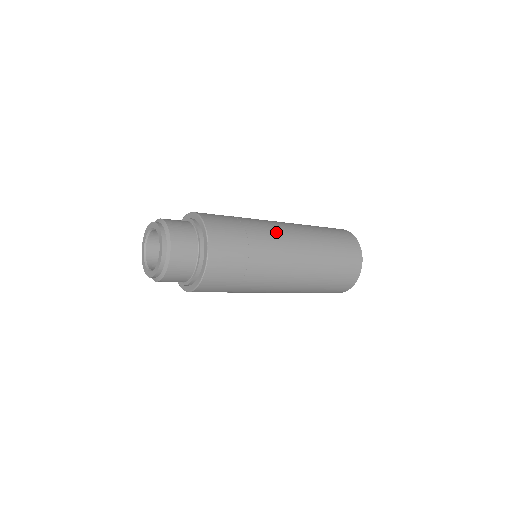
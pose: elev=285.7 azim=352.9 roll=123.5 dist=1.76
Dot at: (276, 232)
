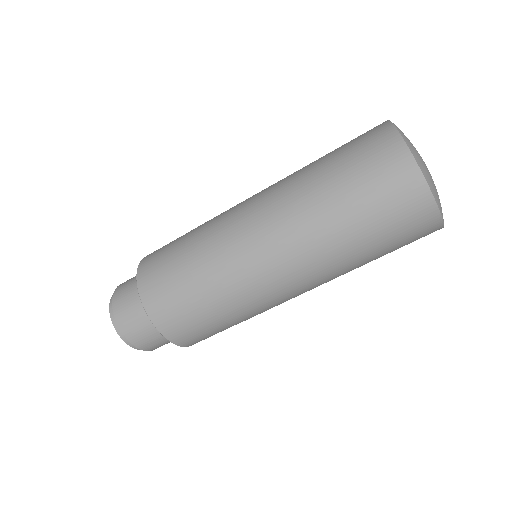
Dot at: (250, 272)
